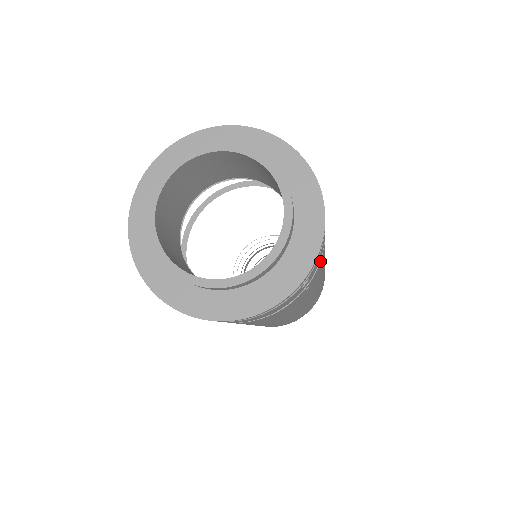
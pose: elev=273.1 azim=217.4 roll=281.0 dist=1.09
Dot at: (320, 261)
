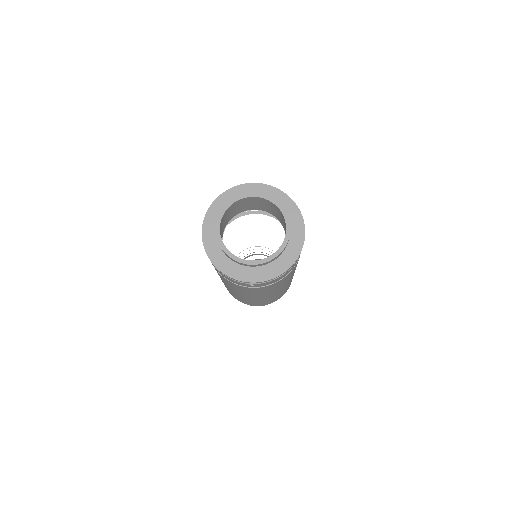
Dot at: (268, 285)
